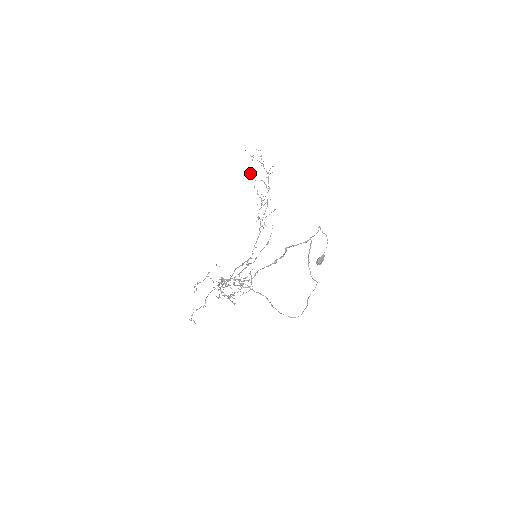
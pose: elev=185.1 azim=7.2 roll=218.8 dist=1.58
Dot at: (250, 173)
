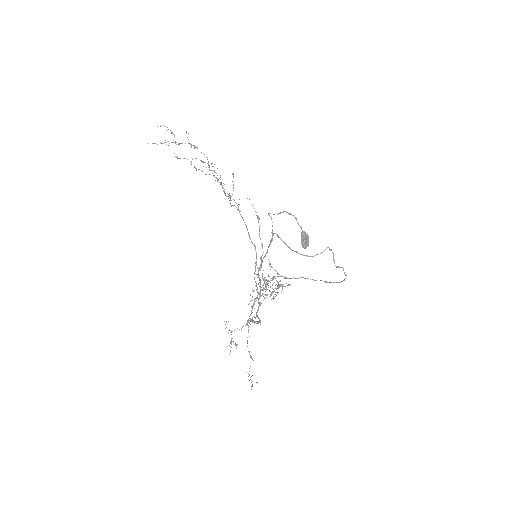
Dot at: occluded
